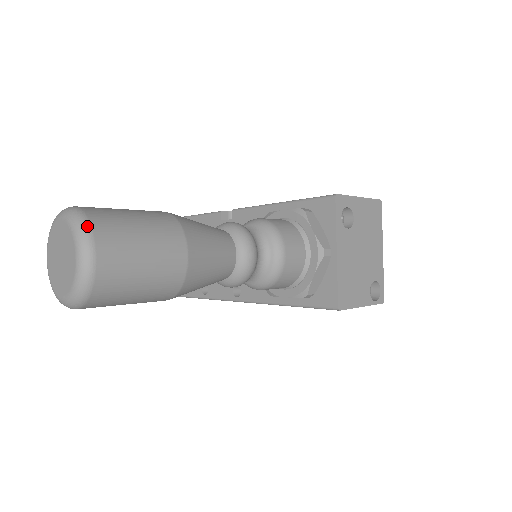
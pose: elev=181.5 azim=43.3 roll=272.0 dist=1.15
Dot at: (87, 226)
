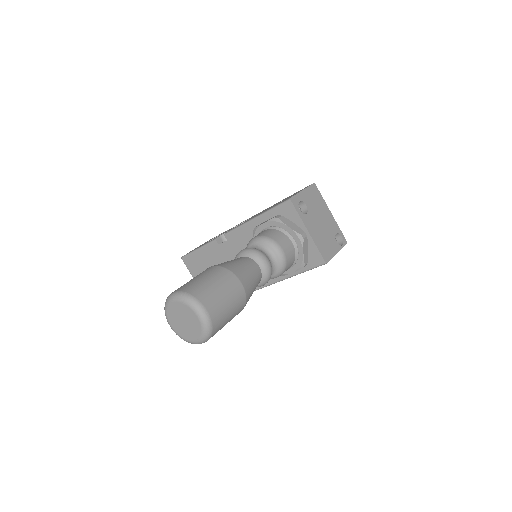
Dot at: (193, 298)
